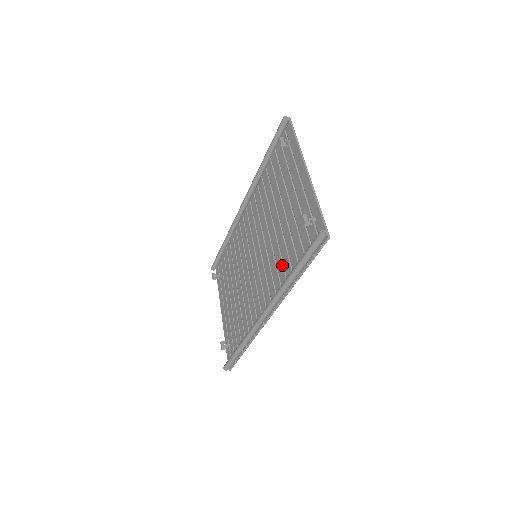
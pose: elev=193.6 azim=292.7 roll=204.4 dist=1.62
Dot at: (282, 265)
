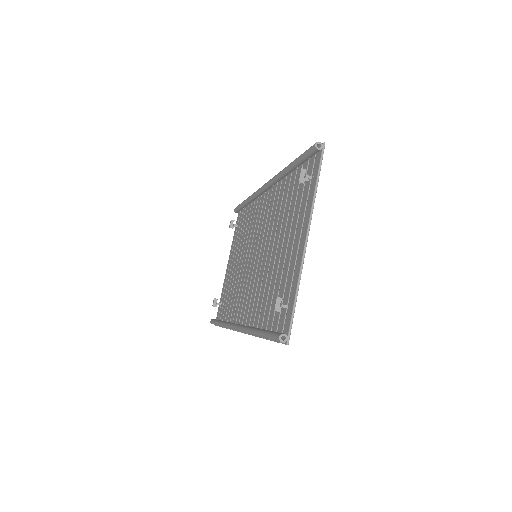
Dot at: (261, 303)
